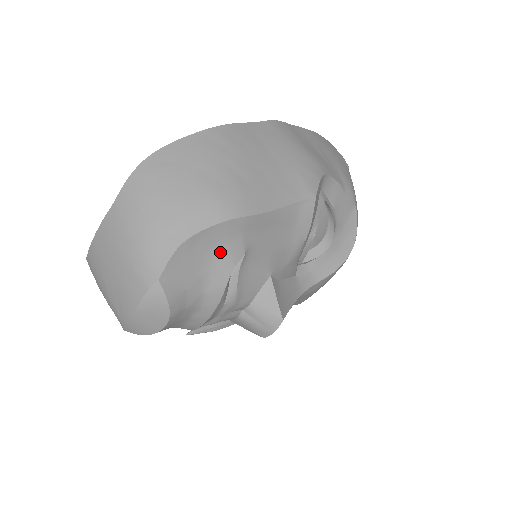
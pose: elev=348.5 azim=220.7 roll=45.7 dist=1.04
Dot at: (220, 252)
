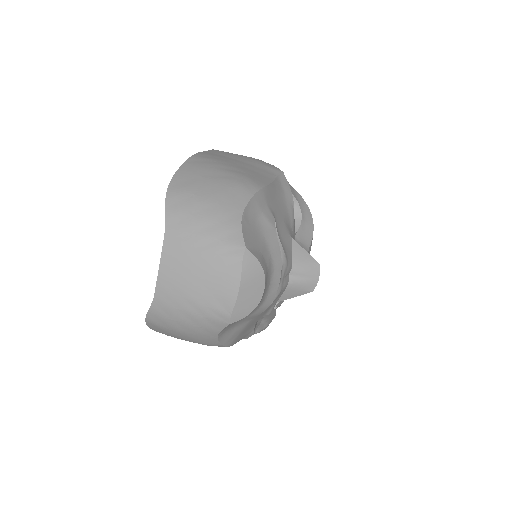
Dot at: (262, 221)
